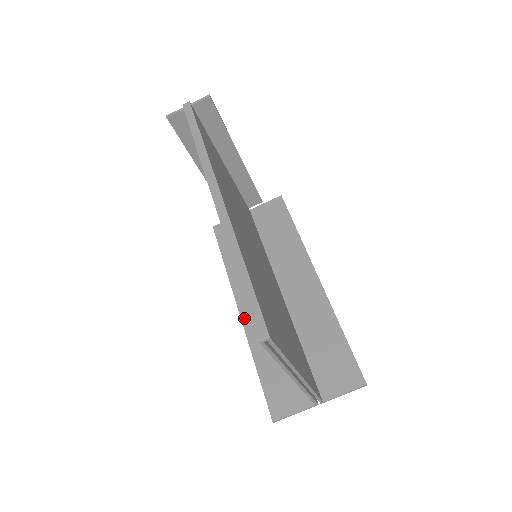
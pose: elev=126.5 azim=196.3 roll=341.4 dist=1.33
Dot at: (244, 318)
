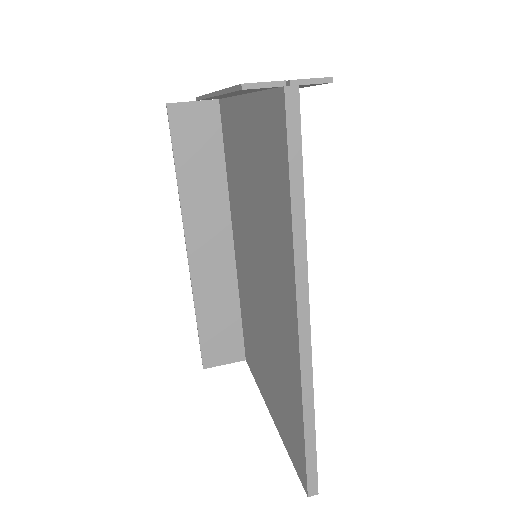
Dot at: (192, 262)
